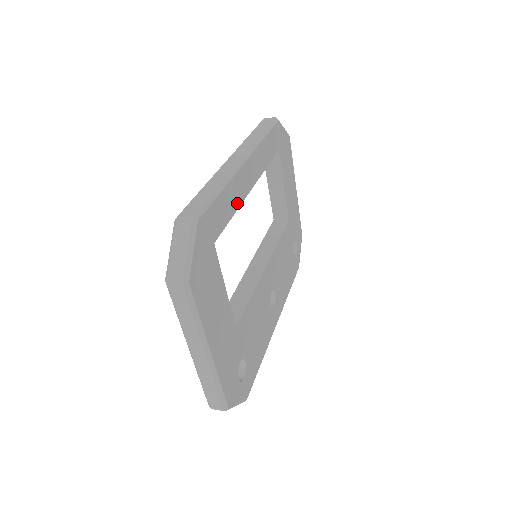
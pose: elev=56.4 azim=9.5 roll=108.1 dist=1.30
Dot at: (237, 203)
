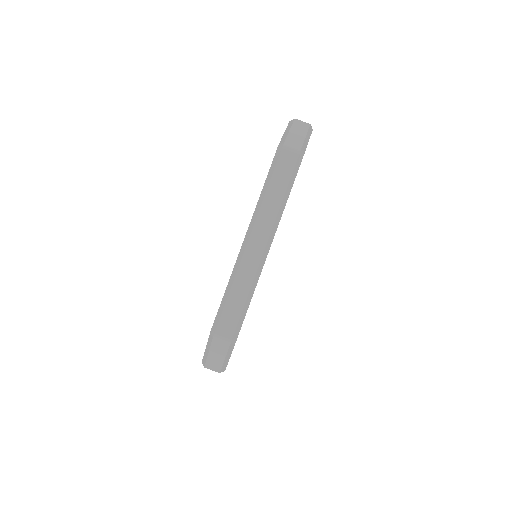
Dot at: occluded
